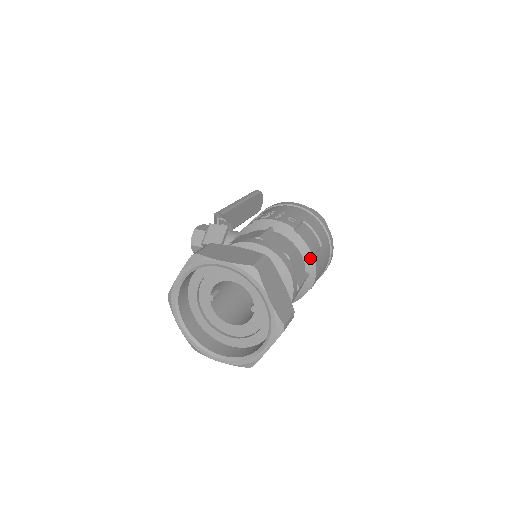
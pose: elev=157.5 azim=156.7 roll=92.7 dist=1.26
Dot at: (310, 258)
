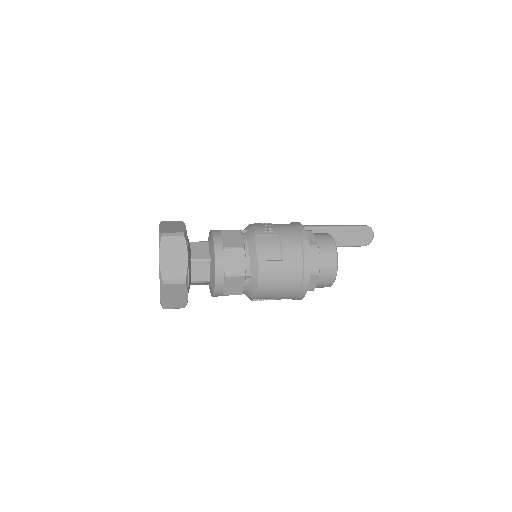
Dot at: (255, 261)
